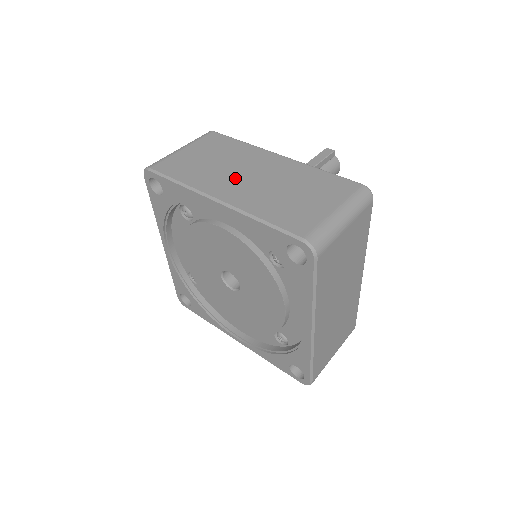
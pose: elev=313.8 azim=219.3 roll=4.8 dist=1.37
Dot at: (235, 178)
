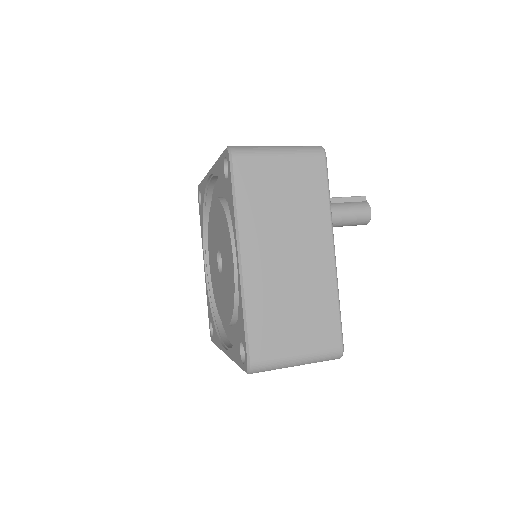
Dot at: occluded
